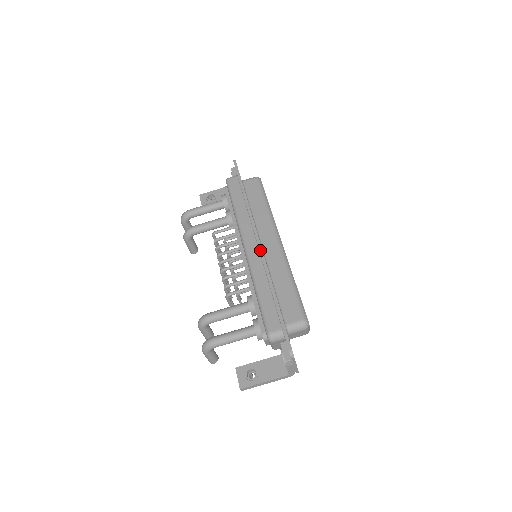
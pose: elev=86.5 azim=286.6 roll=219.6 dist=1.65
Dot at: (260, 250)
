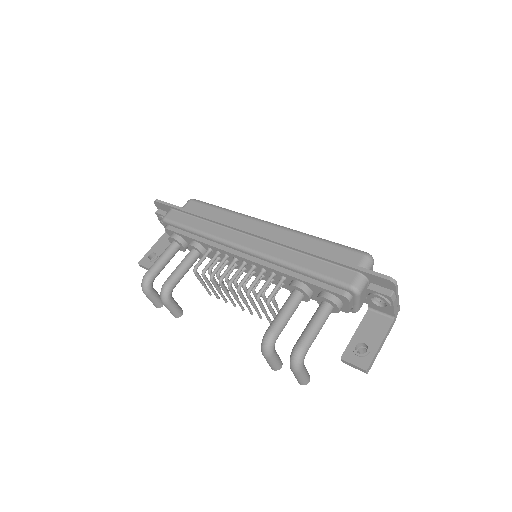
Dot at: (263, 237)
